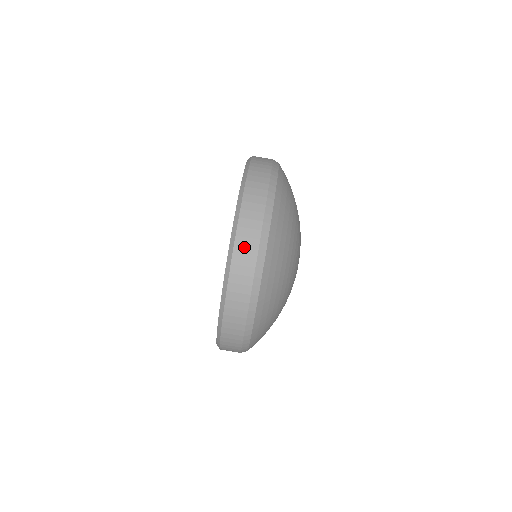
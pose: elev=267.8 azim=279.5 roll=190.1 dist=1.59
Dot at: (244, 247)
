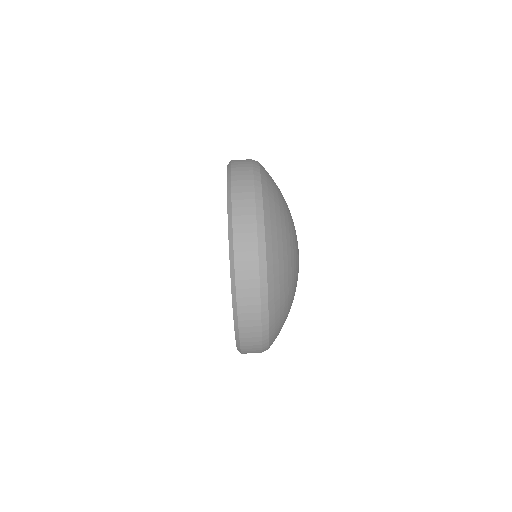
Dot at: (240, 162)
